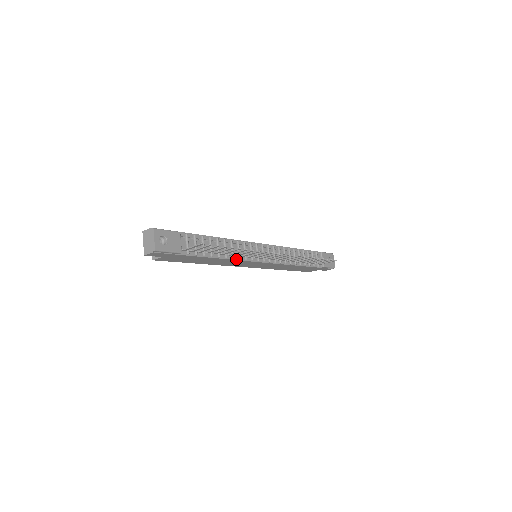
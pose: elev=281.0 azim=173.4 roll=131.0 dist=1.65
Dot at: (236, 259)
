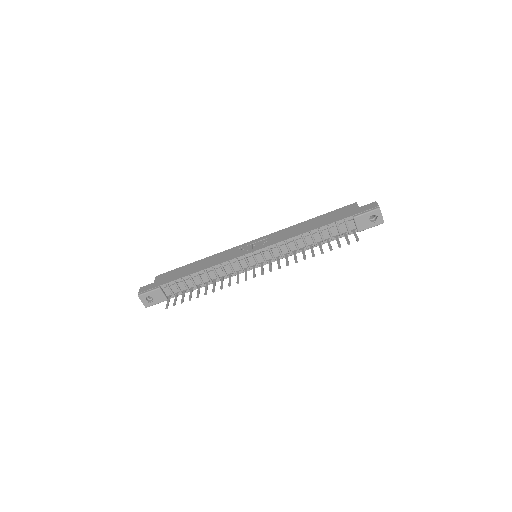
Dot at: occluded
